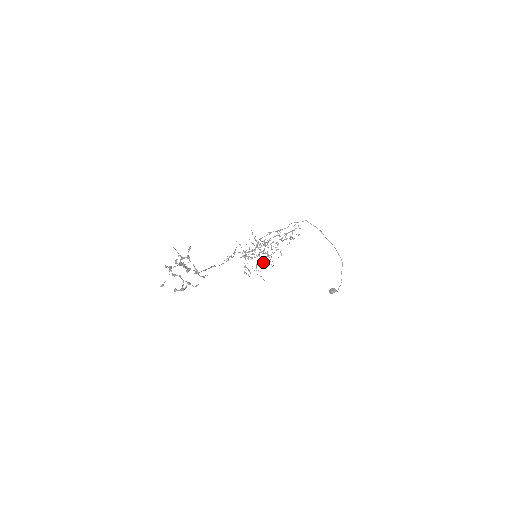
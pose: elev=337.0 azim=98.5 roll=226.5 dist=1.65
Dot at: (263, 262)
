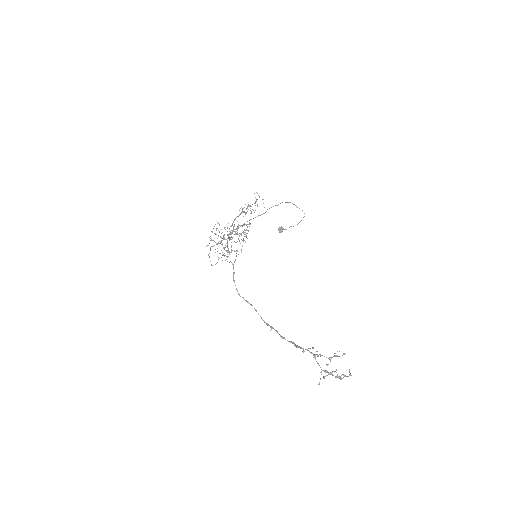
Dot at: occluded
